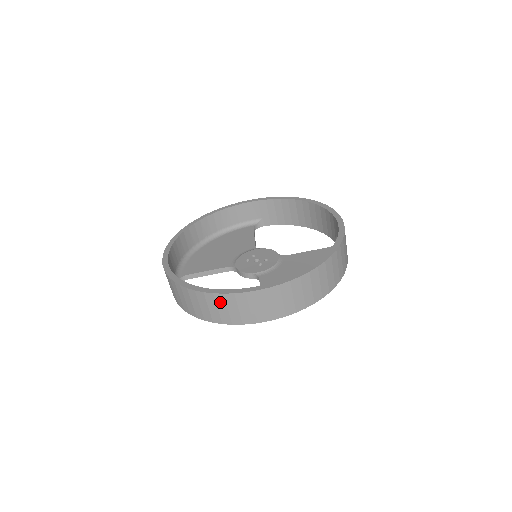
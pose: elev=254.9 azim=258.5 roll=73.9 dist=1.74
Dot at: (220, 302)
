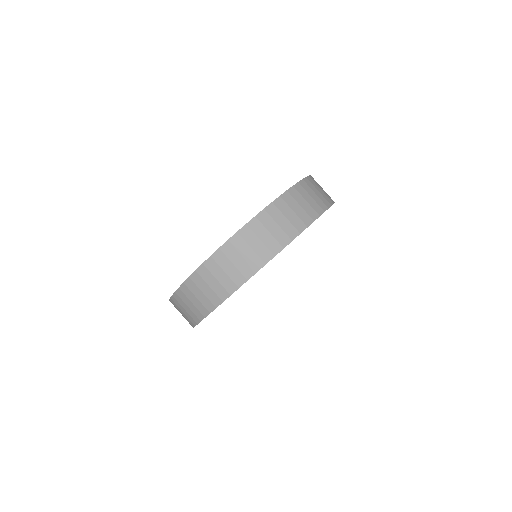
Dot at: (213, 269)
